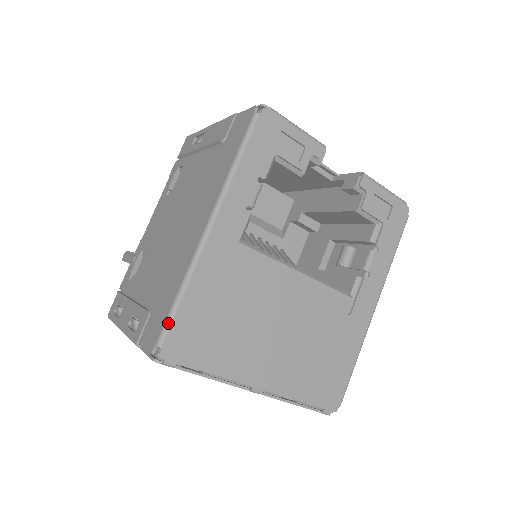
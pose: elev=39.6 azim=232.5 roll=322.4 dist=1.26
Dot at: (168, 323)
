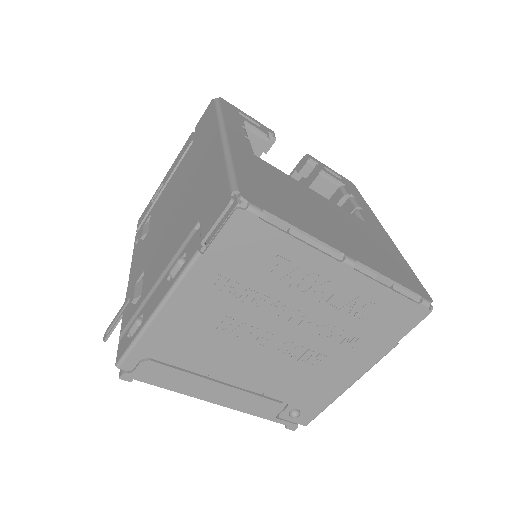
Dot at: (233, 178)
